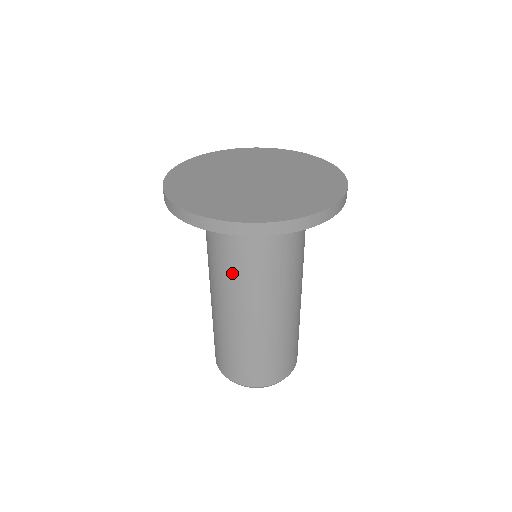
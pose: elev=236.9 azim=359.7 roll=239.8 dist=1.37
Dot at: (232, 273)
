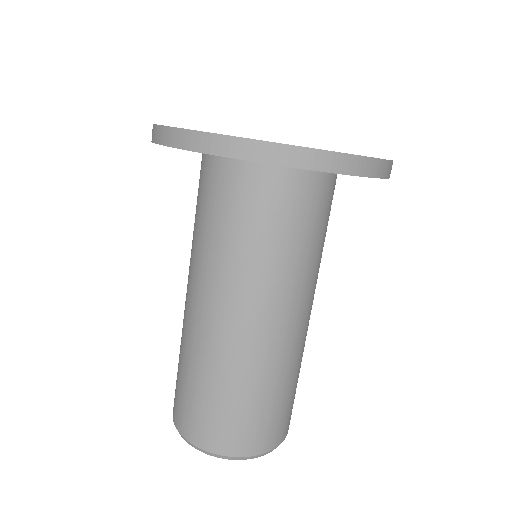
Dot at: (196, 241)
